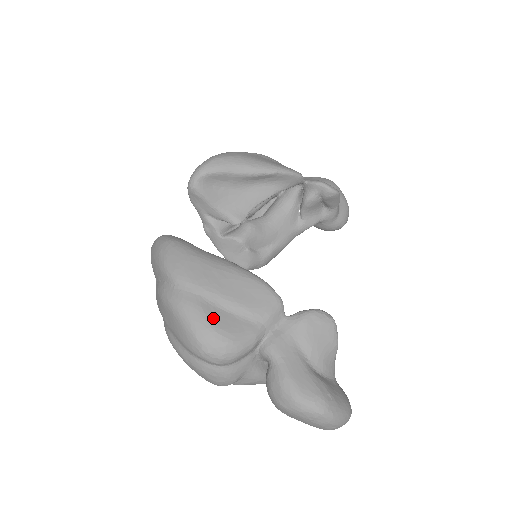
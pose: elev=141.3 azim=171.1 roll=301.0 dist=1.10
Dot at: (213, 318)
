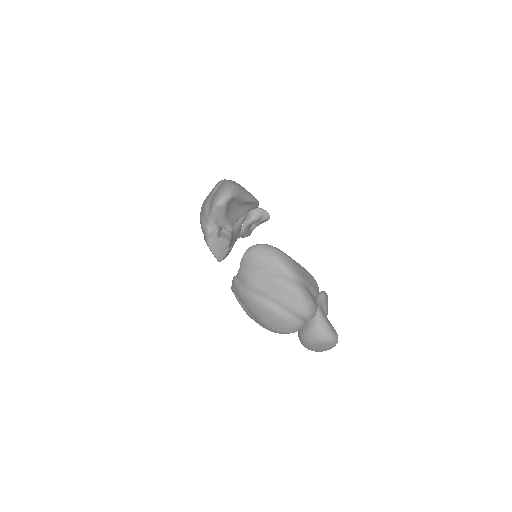
Dot at: (311, 296)
